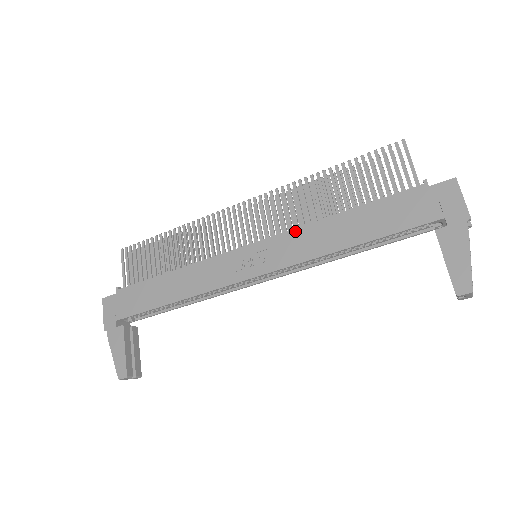
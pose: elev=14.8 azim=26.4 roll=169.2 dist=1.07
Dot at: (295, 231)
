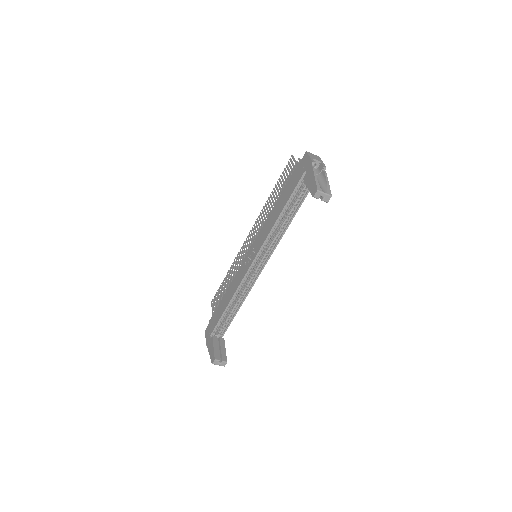
Dot at: (262, 228)
